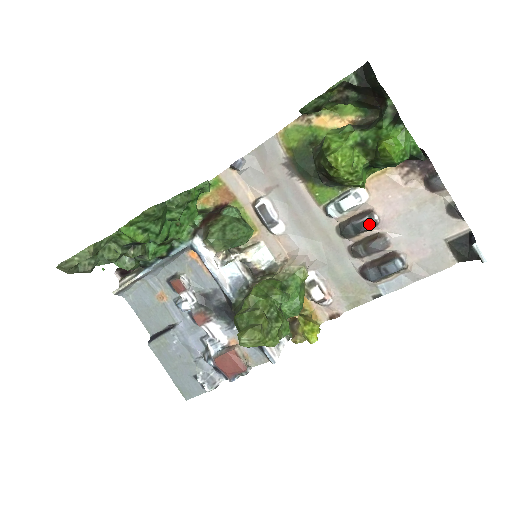
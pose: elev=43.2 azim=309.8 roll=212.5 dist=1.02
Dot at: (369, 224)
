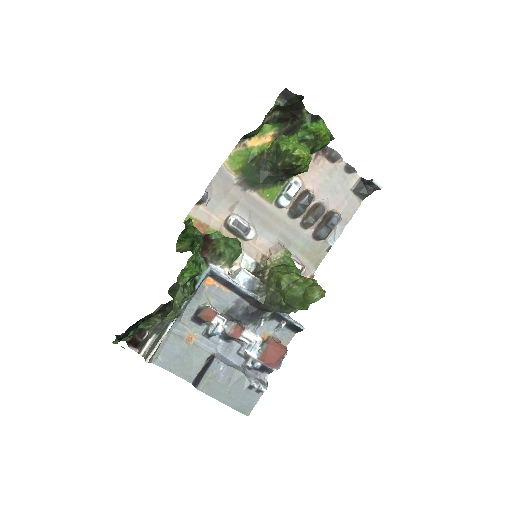
Dot at: (311, 198)
